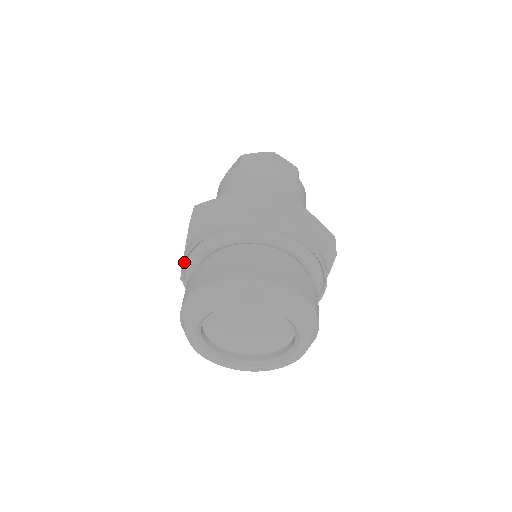
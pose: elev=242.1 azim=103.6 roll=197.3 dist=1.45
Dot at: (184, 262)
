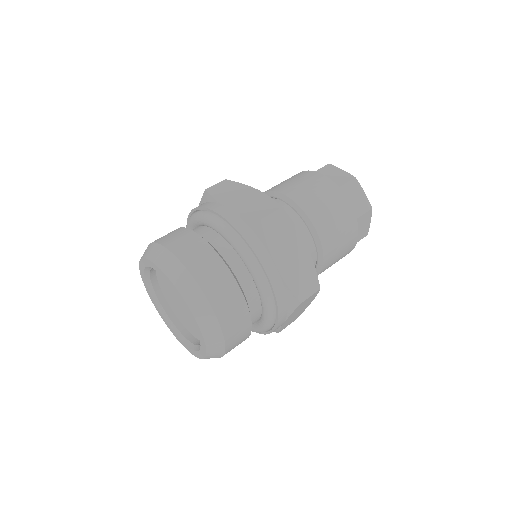
Dot at: occluded
